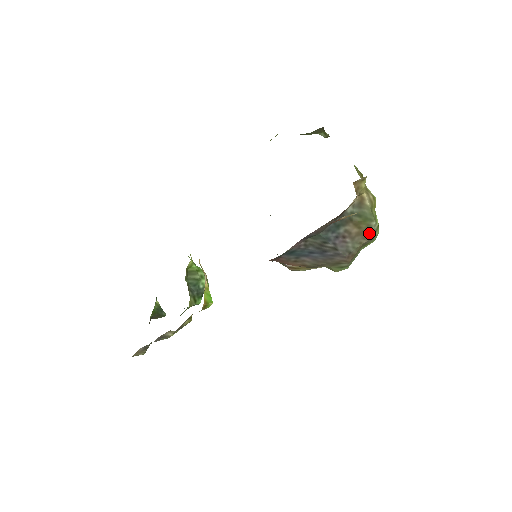
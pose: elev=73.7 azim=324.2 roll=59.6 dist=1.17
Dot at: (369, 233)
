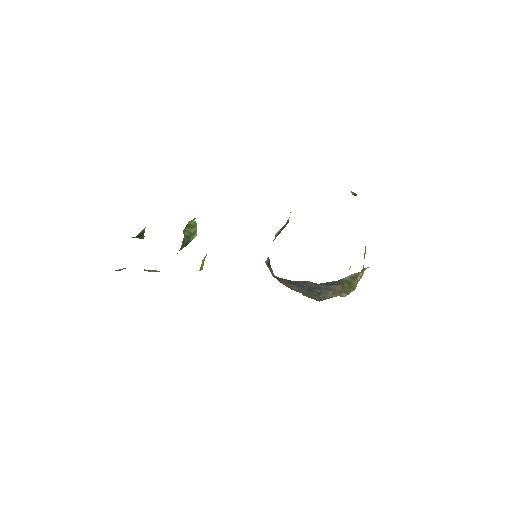
Dot at: (345, 293)
